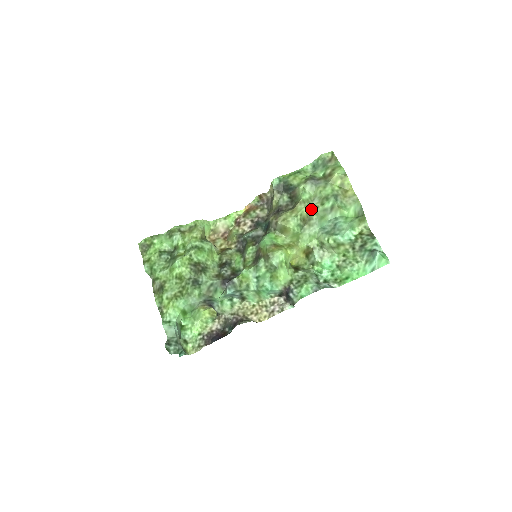
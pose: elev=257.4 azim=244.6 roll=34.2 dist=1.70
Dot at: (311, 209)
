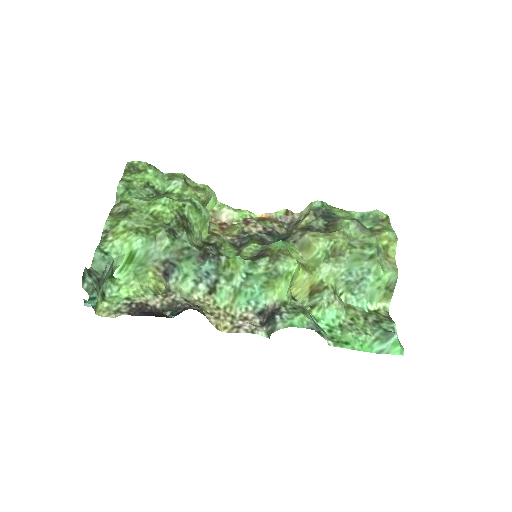
Dot at: (348, 245)
